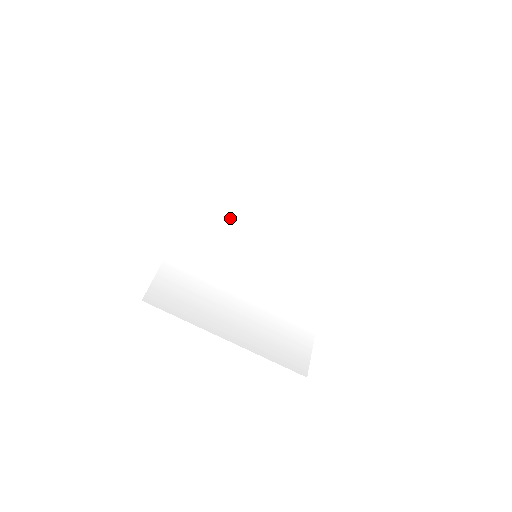
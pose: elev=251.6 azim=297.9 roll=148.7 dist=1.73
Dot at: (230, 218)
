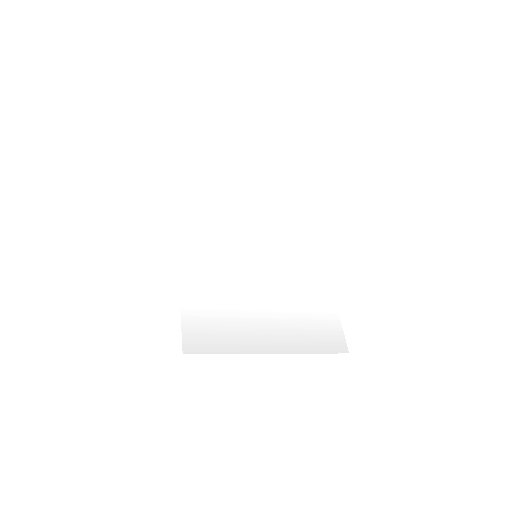
Dot at: (215, 227)
